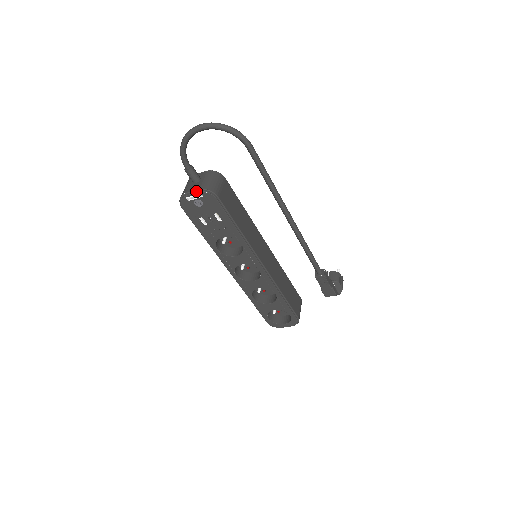
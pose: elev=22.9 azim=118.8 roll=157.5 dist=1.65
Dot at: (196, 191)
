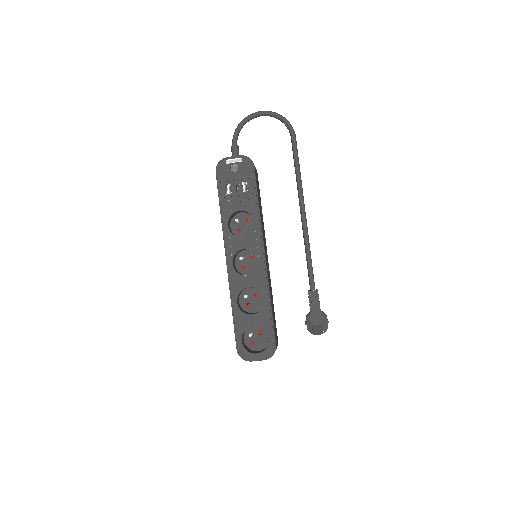
Dot at: (237, 156)
